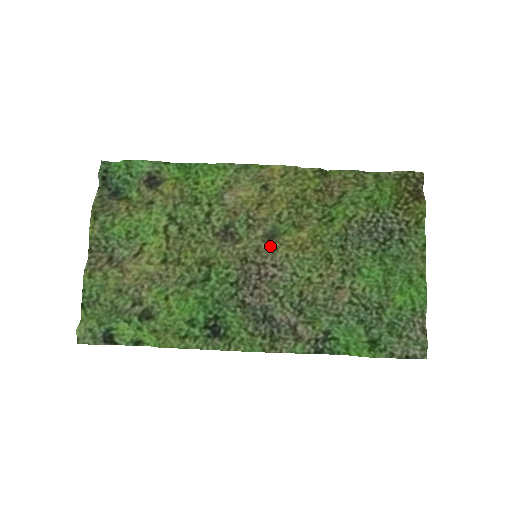
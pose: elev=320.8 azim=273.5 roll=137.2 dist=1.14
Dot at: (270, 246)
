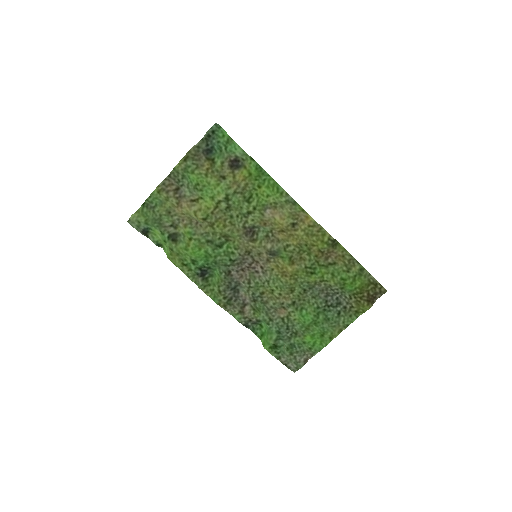
Dot at: (268, 257)
